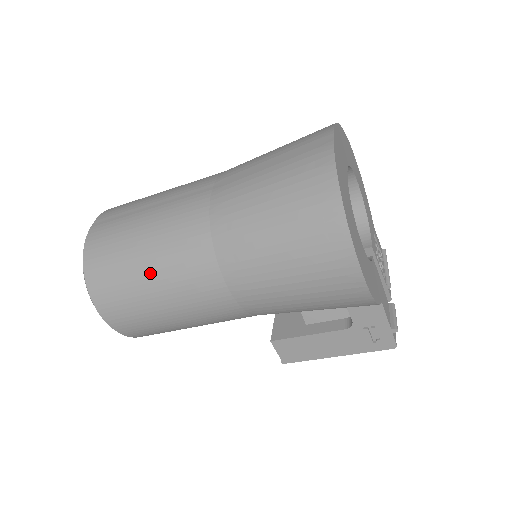
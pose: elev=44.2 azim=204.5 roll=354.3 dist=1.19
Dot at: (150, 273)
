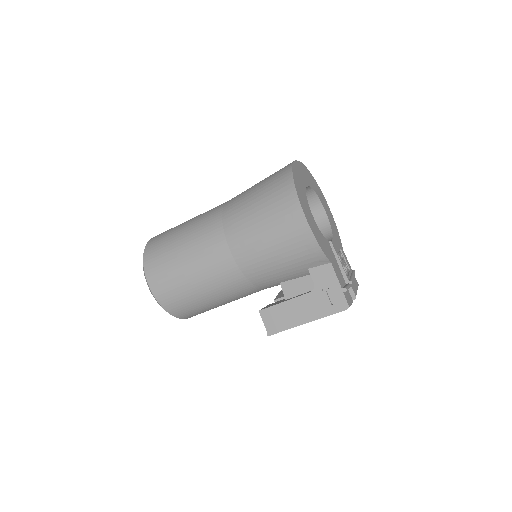
Dot at: (183, 242)
